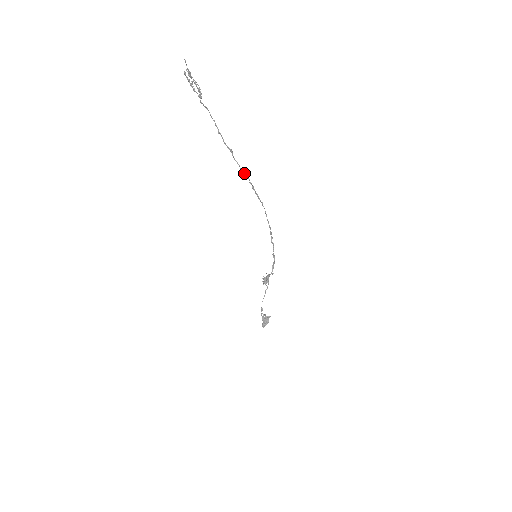
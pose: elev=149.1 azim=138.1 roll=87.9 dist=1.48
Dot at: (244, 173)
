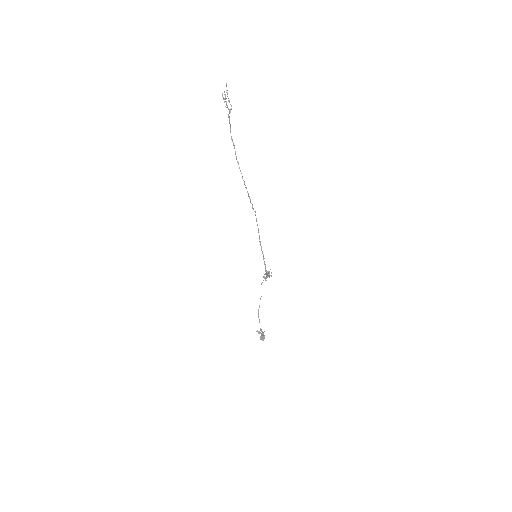
Dot at: (244, 183)
